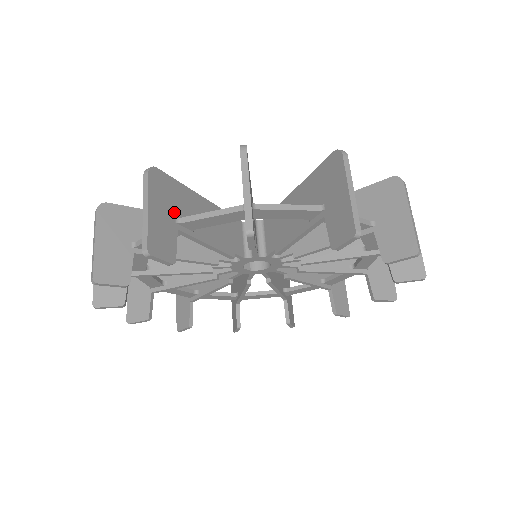
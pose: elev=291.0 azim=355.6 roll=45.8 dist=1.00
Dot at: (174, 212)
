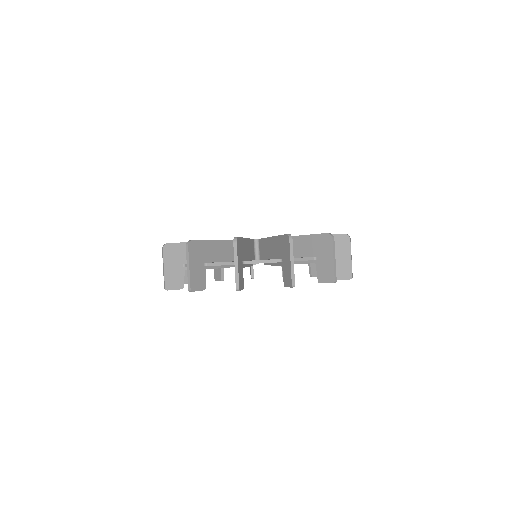
Dot at: (203, 260)
